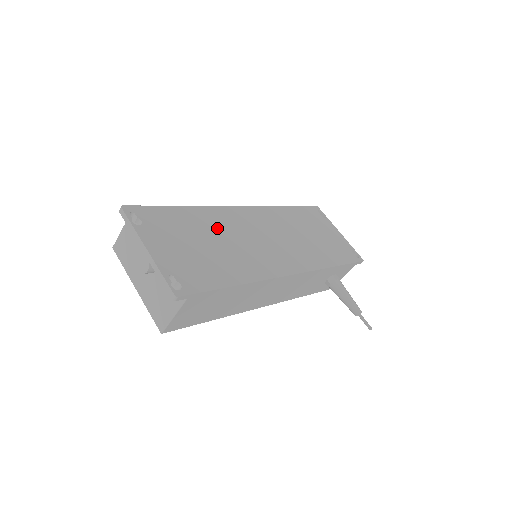
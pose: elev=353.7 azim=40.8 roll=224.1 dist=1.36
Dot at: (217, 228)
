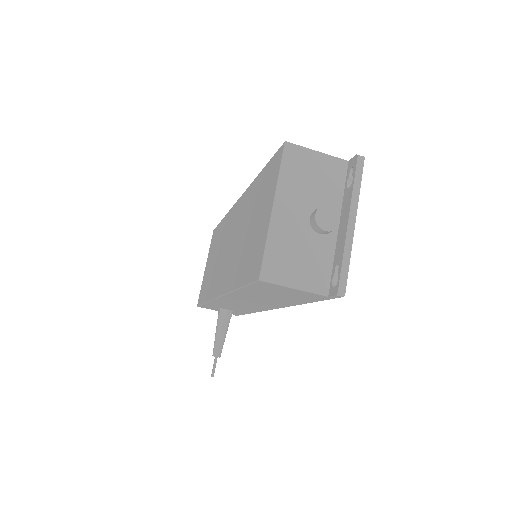
Dot at: occluded
